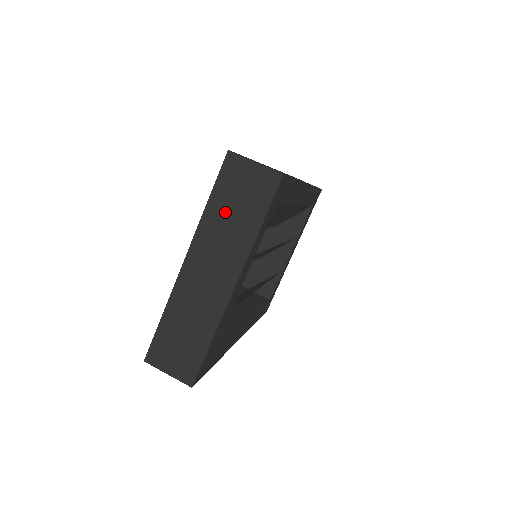
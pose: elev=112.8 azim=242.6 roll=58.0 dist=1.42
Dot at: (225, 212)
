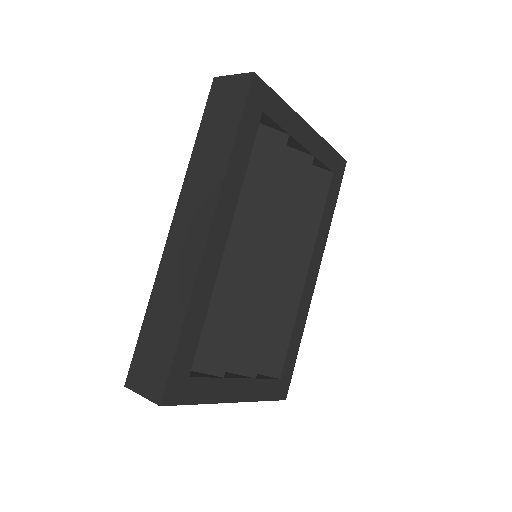
Dot at: occluded
